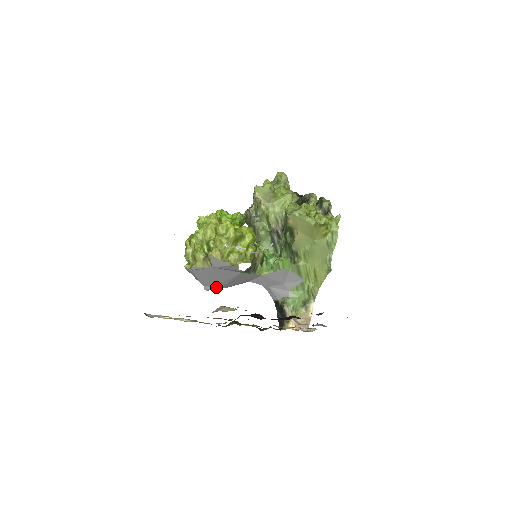
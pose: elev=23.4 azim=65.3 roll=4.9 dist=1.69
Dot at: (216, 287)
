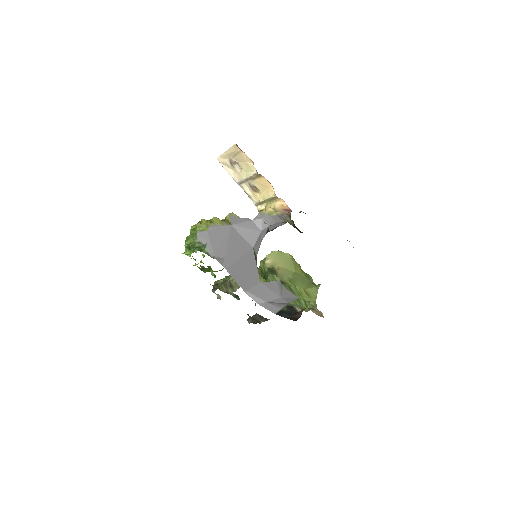
Dot at: (225, 263)
